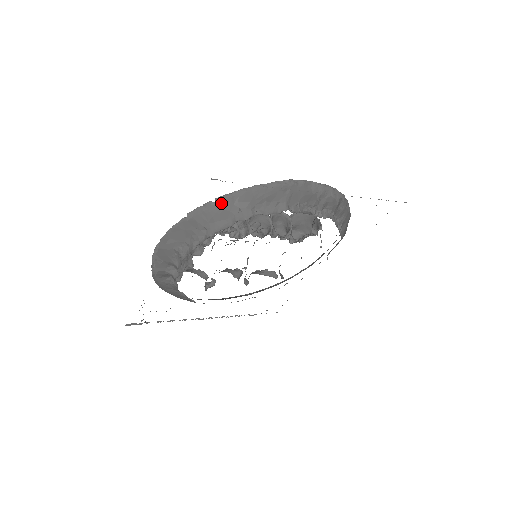
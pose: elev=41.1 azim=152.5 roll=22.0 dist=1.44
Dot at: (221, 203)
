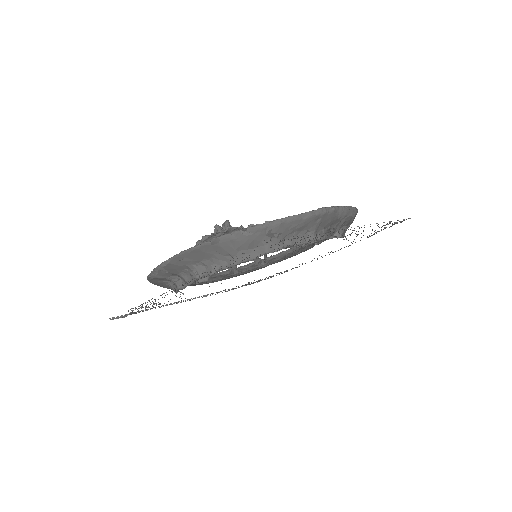
Dot at: (253, 233)
